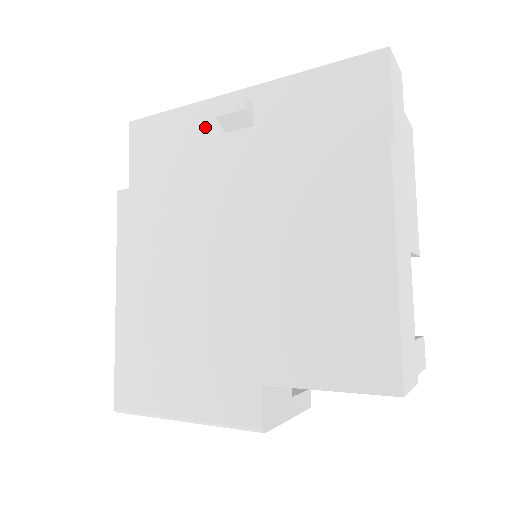
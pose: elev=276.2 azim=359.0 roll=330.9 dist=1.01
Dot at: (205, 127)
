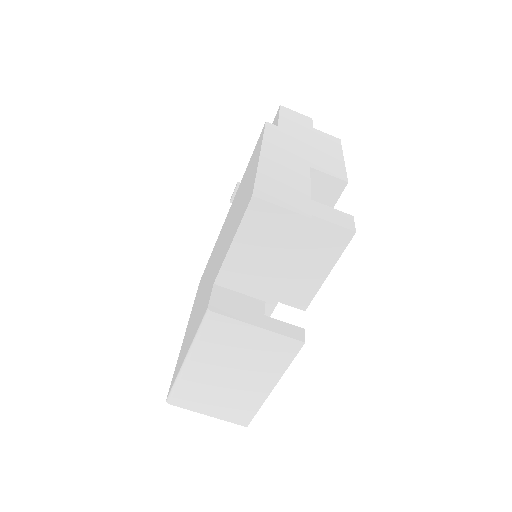
Dot at: occluded
